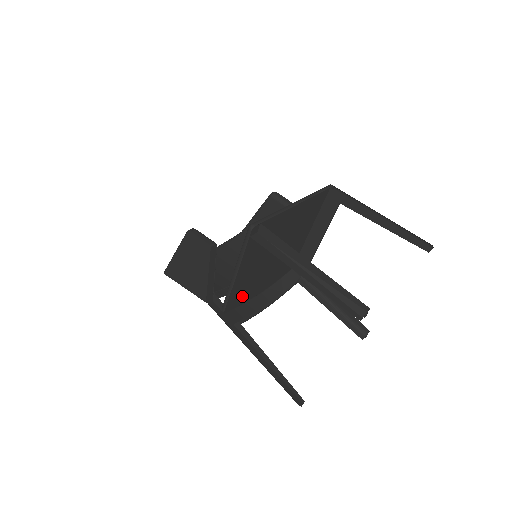
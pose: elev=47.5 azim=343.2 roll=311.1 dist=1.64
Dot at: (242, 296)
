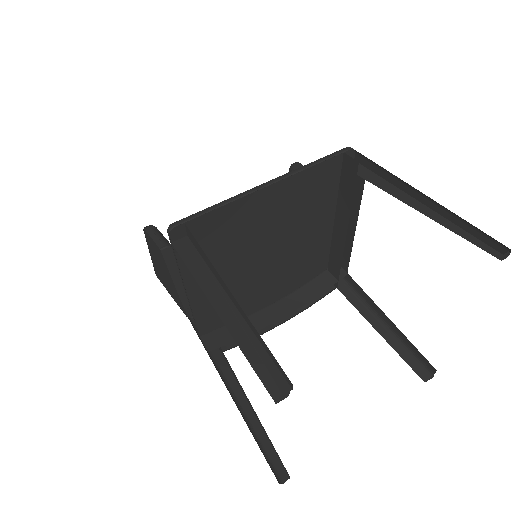
Dot at: occluded
